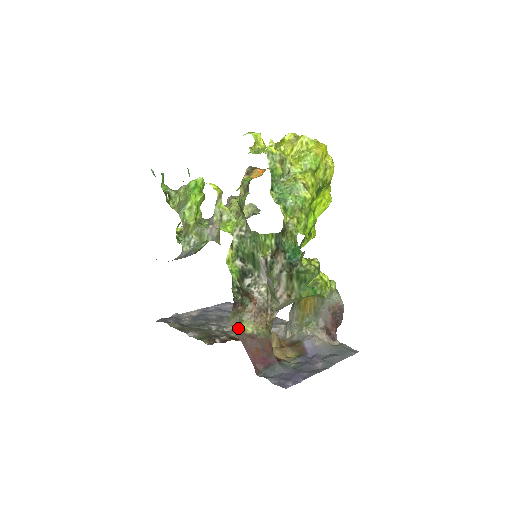
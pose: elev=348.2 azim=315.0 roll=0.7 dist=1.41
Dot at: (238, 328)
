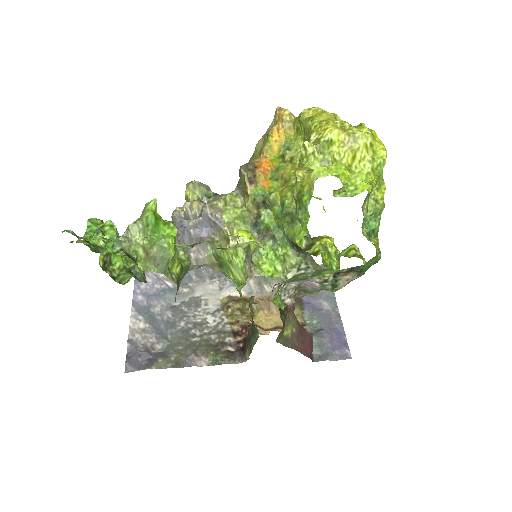
Dot at: (284, 340)
